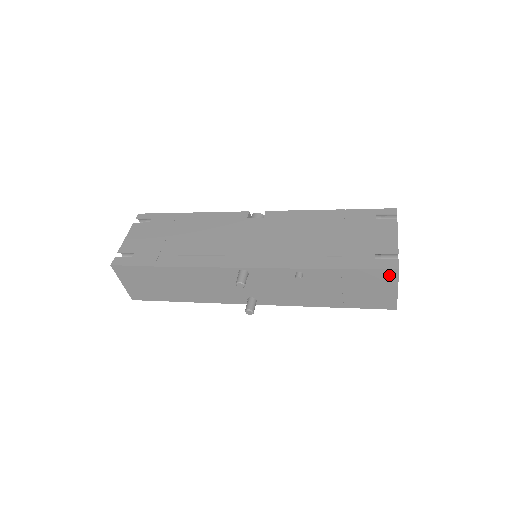
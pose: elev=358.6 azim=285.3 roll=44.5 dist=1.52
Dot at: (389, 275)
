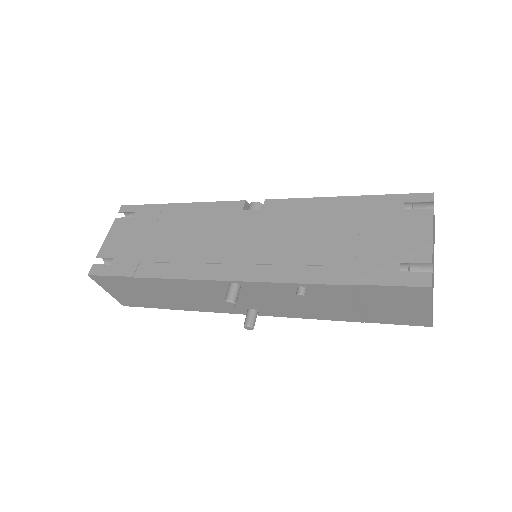
Dot at: (418, 293)
